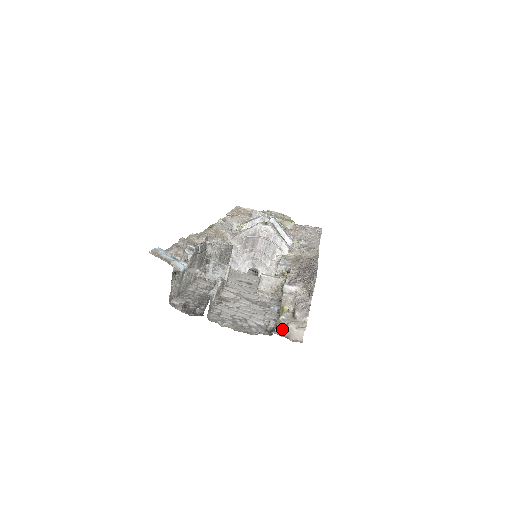
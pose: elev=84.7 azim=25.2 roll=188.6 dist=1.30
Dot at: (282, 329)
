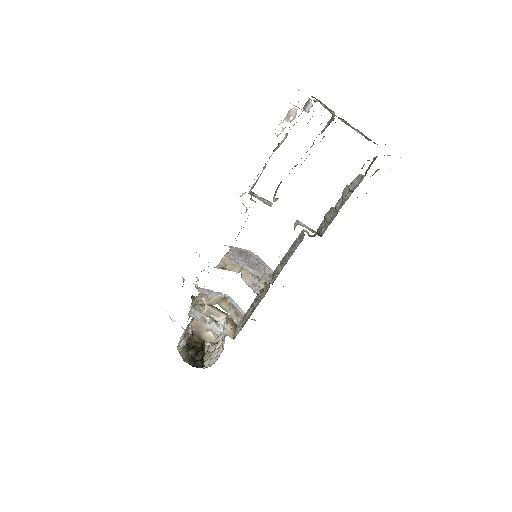
Dot at: occluded
